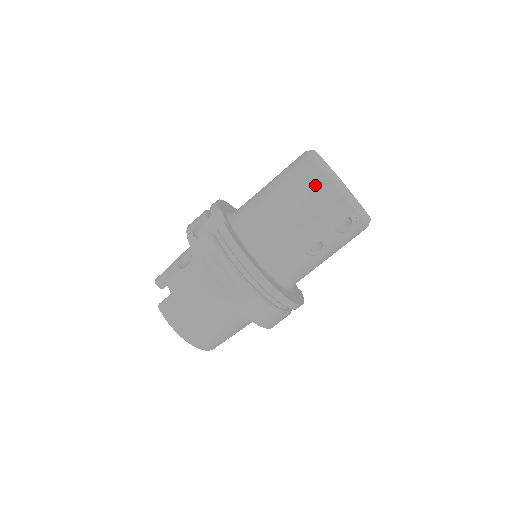
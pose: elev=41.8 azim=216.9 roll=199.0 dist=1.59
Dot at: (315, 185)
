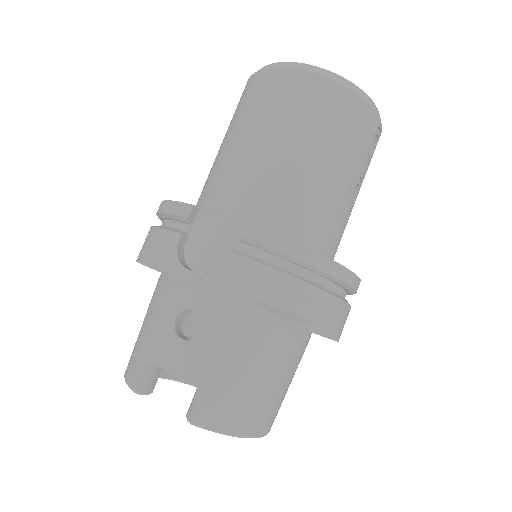
Dot at: (332, 105)
